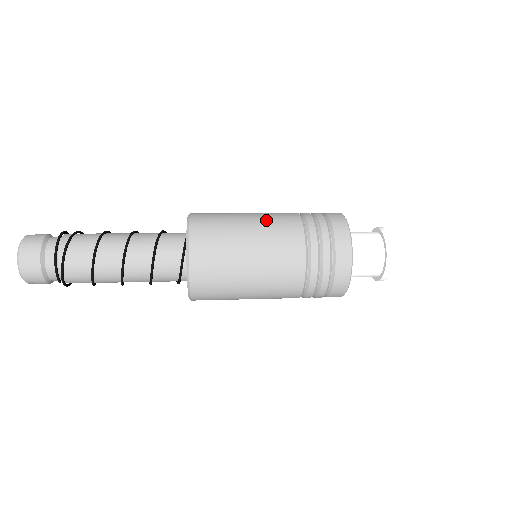
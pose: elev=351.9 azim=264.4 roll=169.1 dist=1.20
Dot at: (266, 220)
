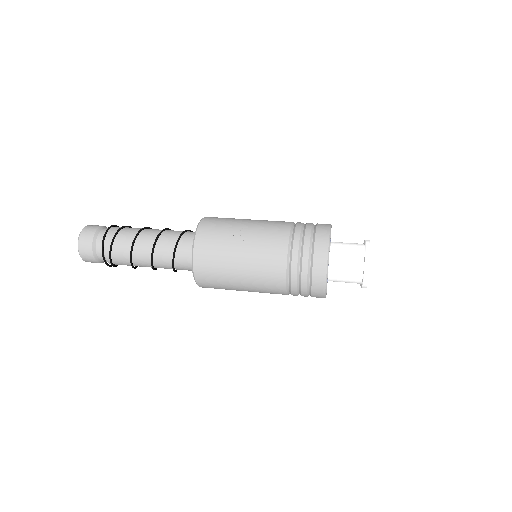
Dot at: (255, 267)
